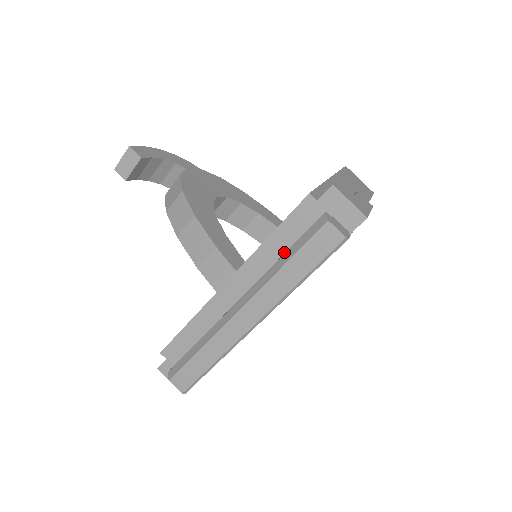
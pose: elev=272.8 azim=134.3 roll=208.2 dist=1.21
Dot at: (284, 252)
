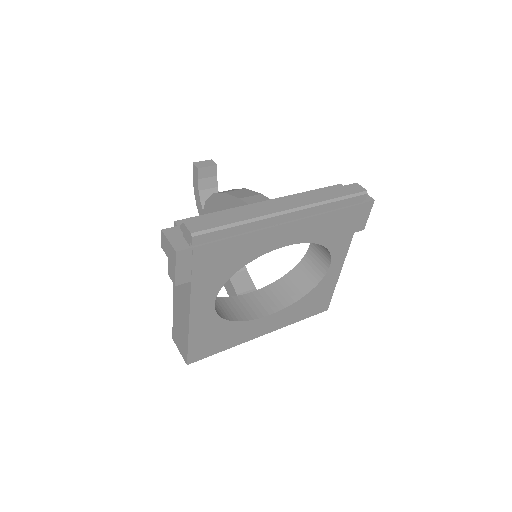
Dot at: occluded
